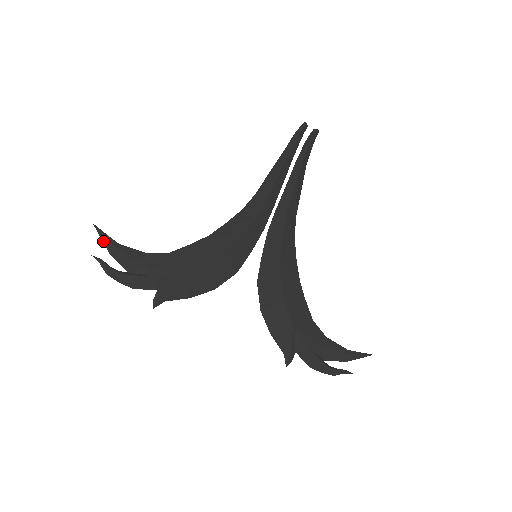
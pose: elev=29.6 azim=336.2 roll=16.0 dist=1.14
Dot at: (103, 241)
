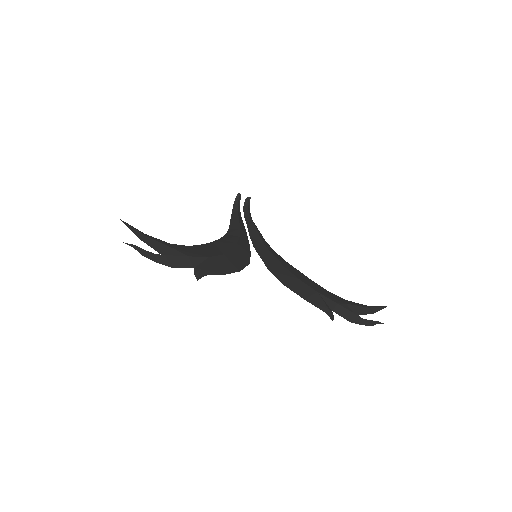
Dot at: occluded
